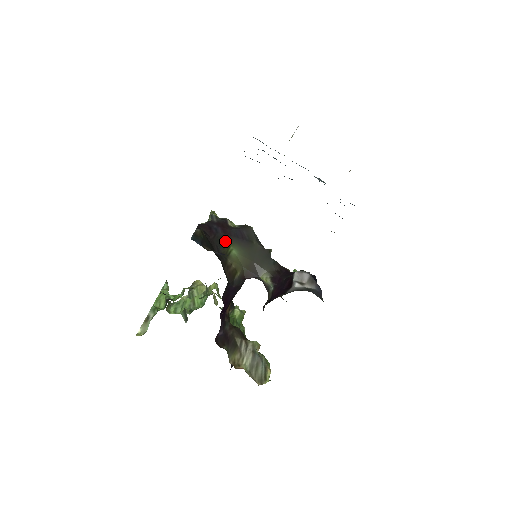
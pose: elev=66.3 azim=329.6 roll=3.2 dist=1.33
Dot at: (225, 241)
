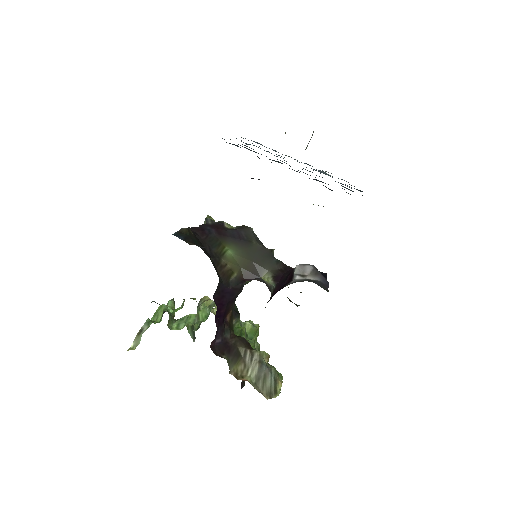
Dot at: (219, 241)
